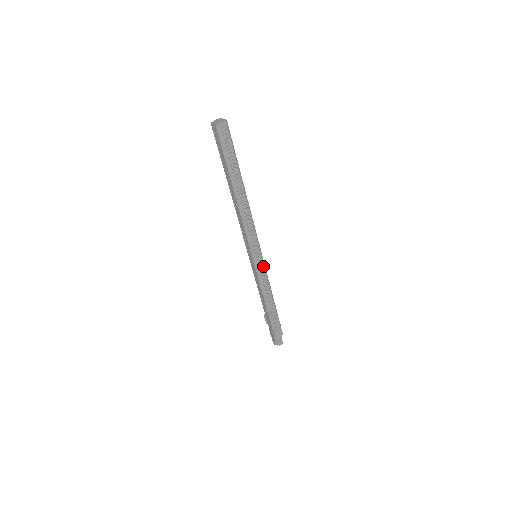
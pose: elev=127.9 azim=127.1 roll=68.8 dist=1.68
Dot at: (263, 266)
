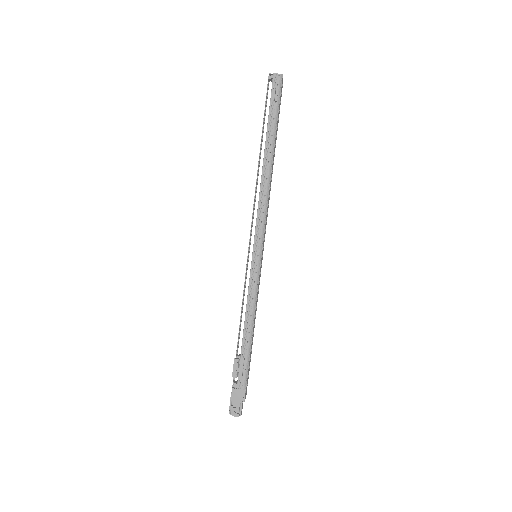
Dot at: (257, 272)
